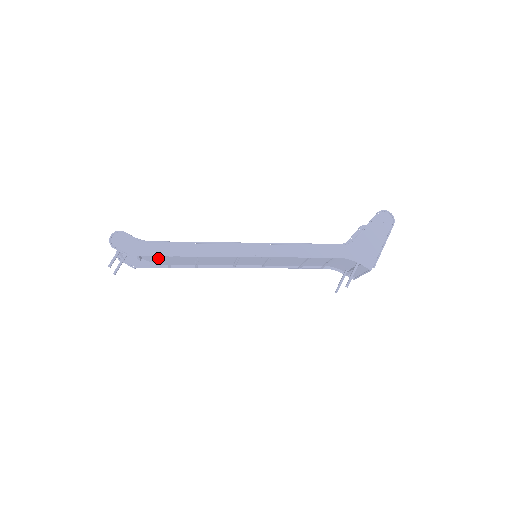
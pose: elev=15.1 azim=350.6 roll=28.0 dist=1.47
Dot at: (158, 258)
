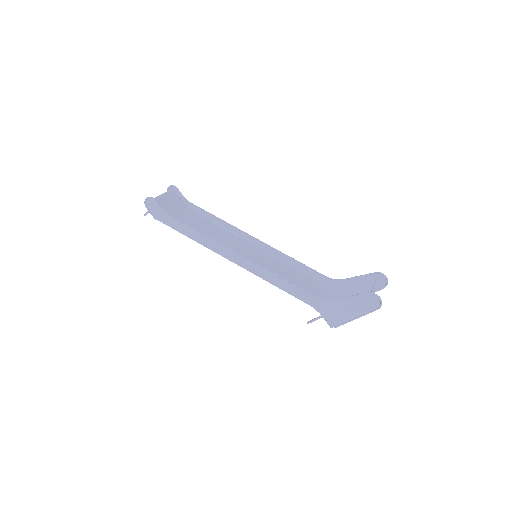
Dot at: (184, 219)
